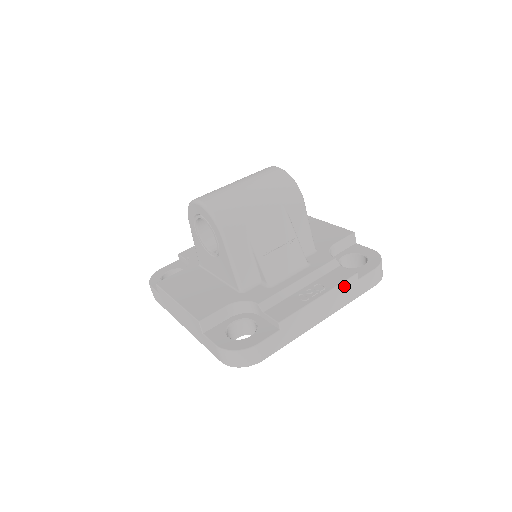
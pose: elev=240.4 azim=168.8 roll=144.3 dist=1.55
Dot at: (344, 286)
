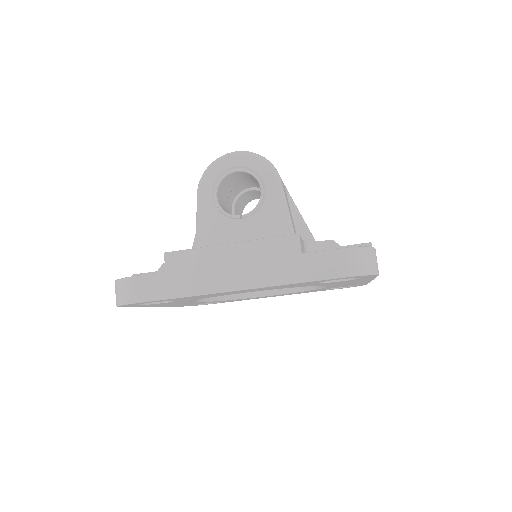
Dot at: occluded
